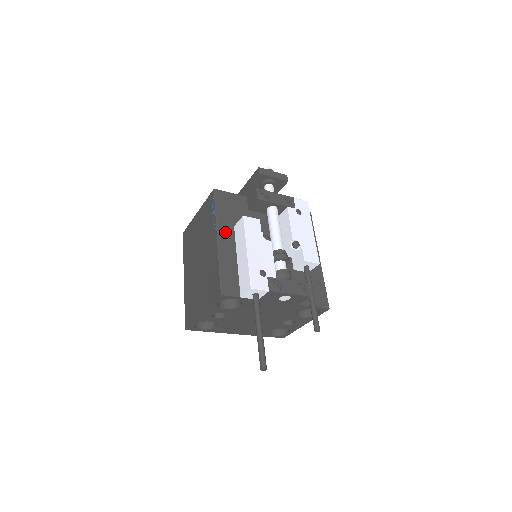
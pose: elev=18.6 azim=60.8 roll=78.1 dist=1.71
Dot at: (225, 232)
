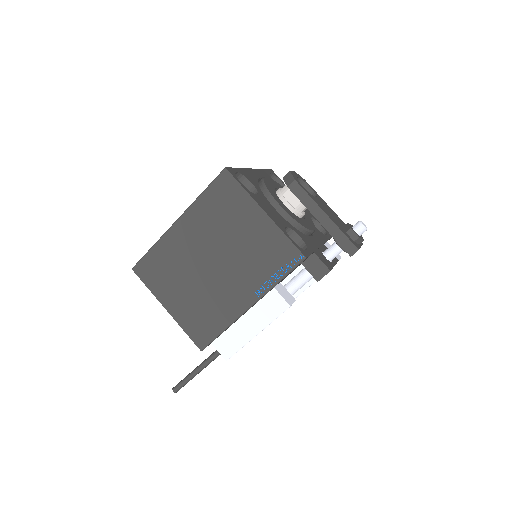
Dot at: occluded
